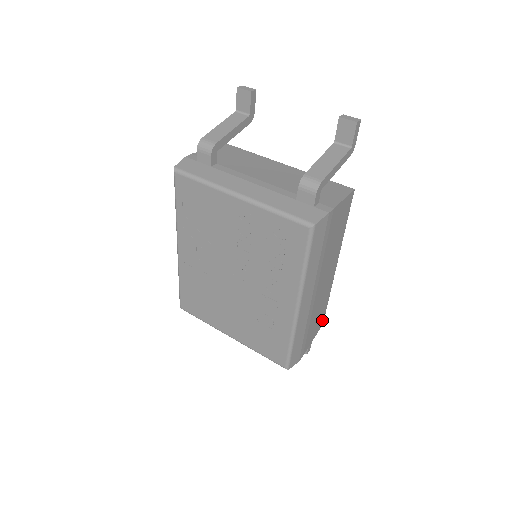
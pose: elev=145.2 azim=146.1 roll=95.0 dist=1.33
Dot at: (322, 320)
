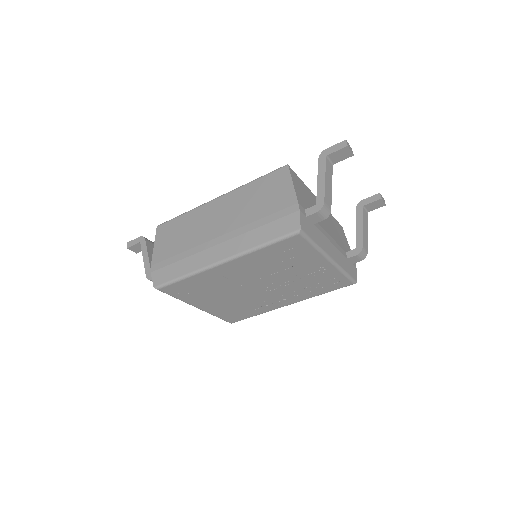
Dot at: occluded
